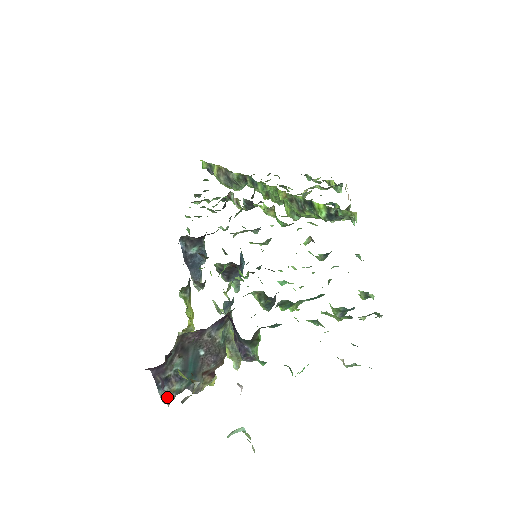
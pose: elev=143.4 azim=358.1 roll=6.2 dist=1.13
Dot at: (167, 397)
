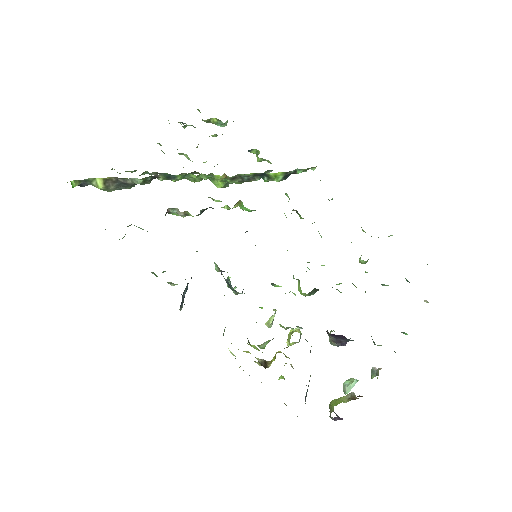
Dot at: occluded
